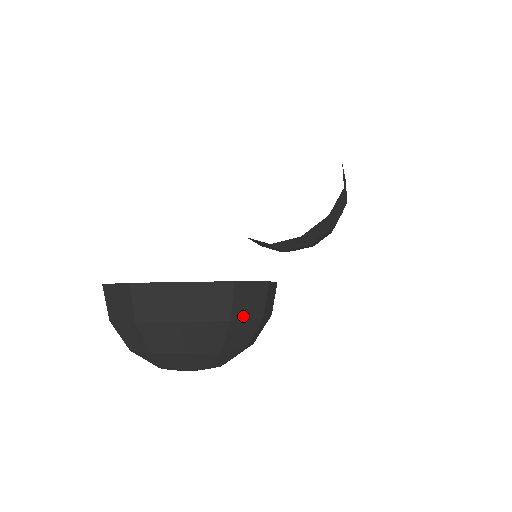
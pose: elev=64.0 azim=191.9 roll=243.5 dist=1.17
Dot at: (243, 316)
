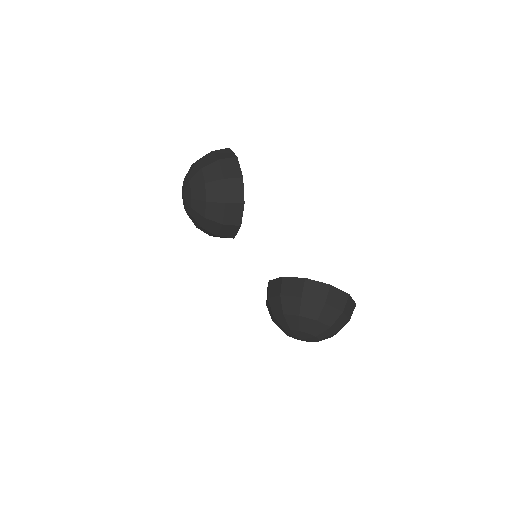
Dot at: (222, 166)
